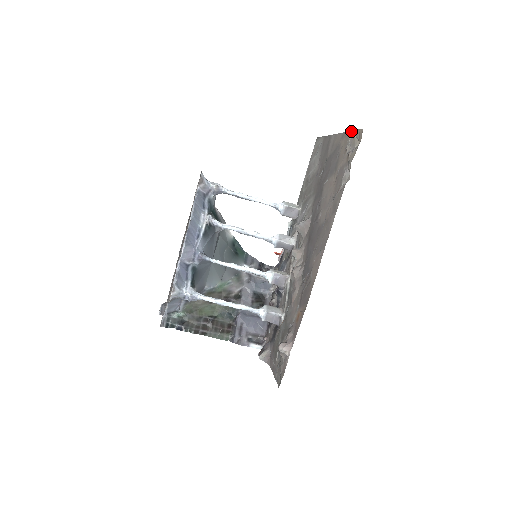
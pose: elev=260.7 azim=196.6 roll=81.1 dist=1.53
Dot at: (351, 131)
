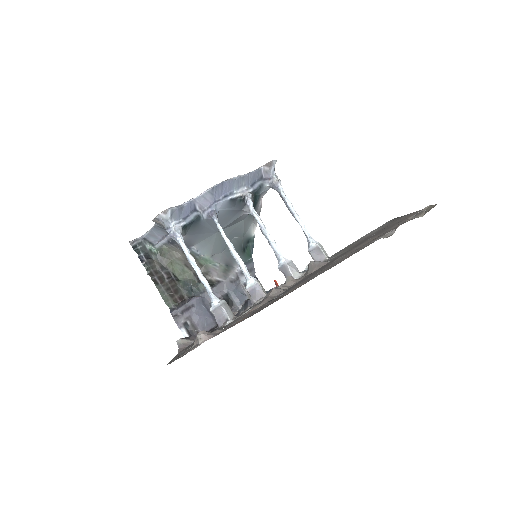
Dot at: occluded
